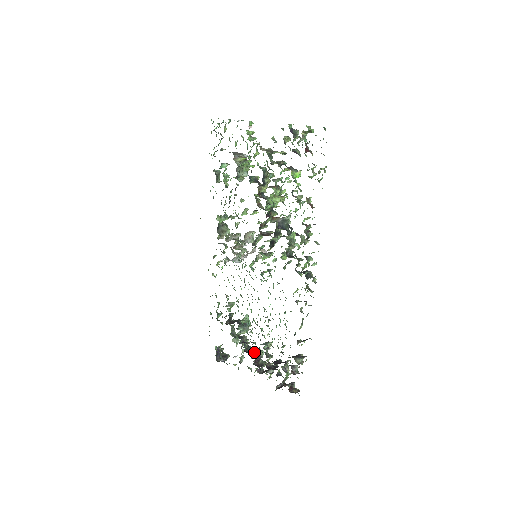
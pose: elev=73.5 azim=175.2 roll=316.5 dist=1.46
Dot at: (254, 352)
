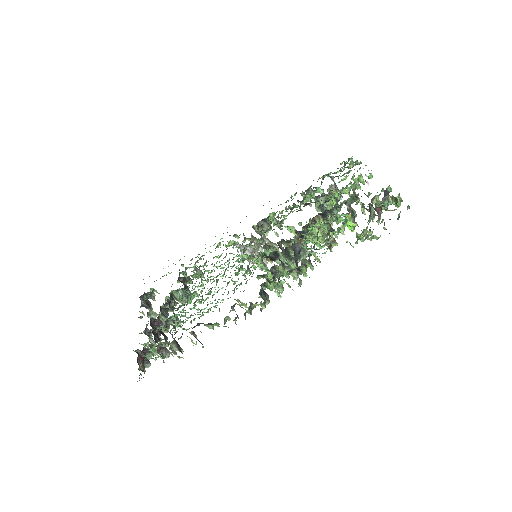
Dot at: occluded
